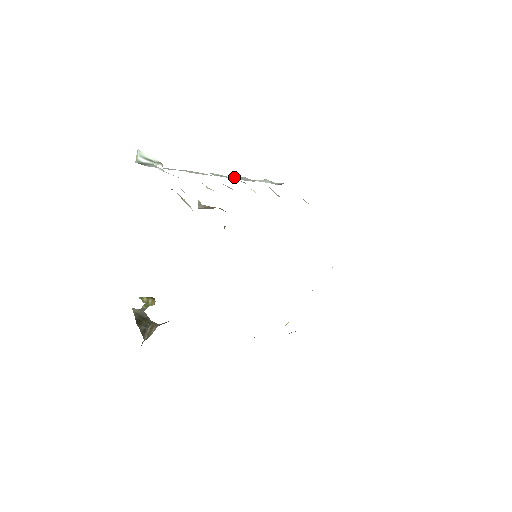
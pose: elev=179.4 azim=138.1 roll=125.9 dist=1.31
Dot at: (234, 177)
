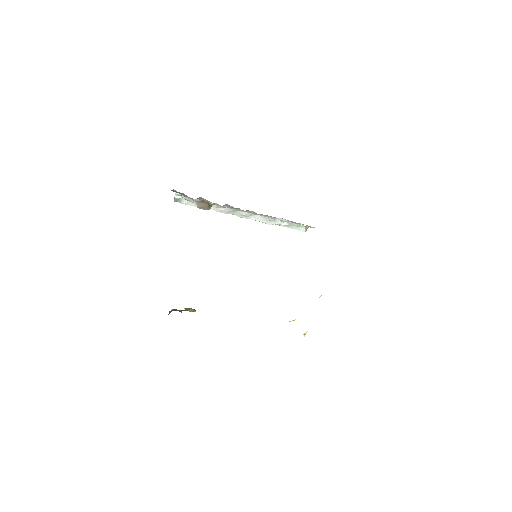
Dot at: (253, 217)
